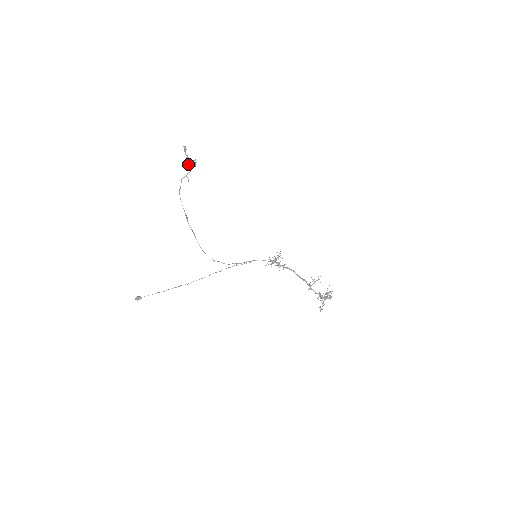
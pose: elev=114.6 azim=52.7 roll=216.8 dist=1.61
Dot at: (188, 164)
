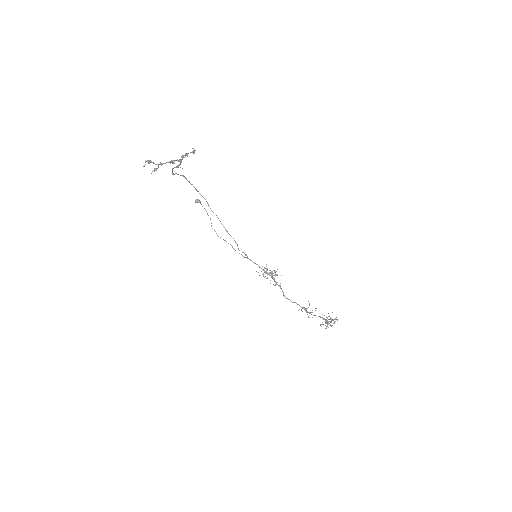
Dot at: (170, 163)
